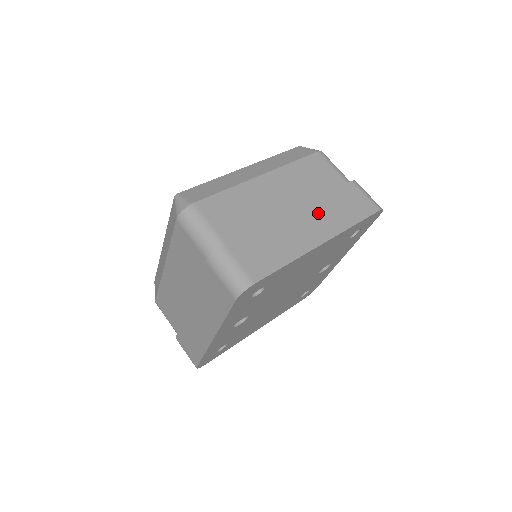
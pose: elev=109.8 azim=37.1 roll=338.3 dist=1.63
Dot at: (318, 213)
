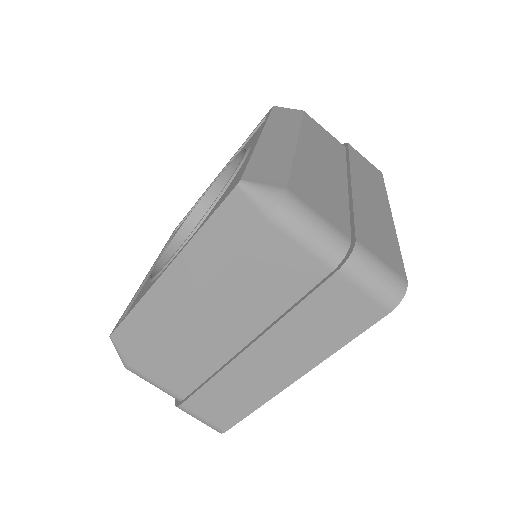
Dot at: (364, 183)
